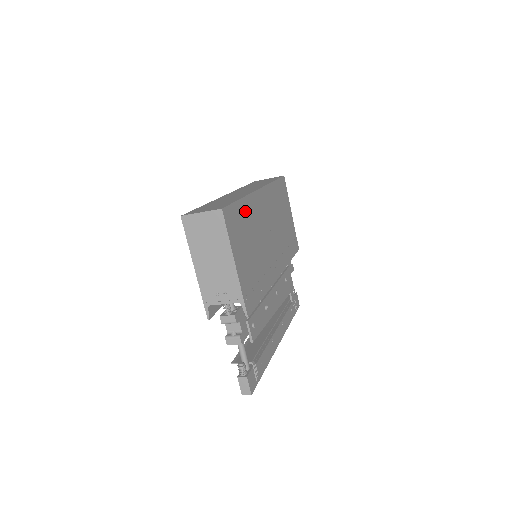
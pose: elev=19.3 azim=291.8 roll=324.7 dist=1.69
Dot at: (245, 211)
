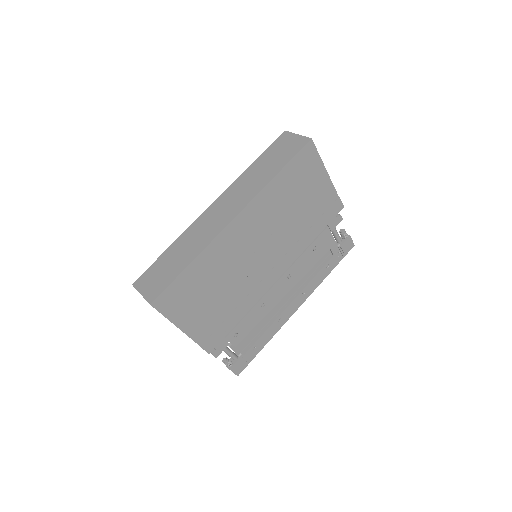
Dot at: (200, 269)
